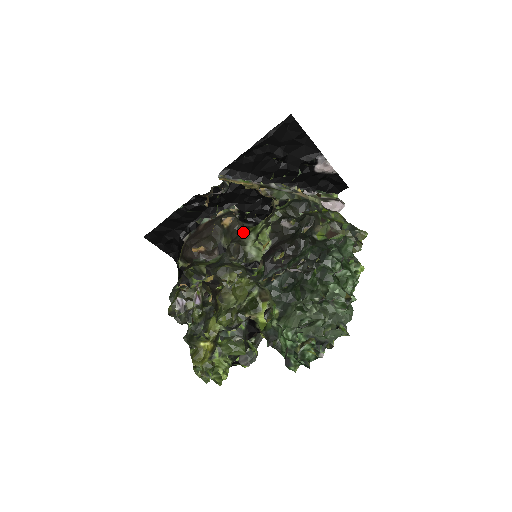
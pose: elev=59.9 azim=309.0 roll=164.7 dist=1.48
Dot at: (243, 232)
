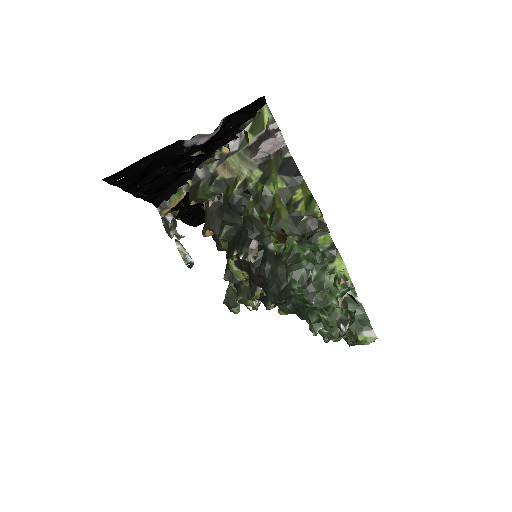
Dot at: occluded
